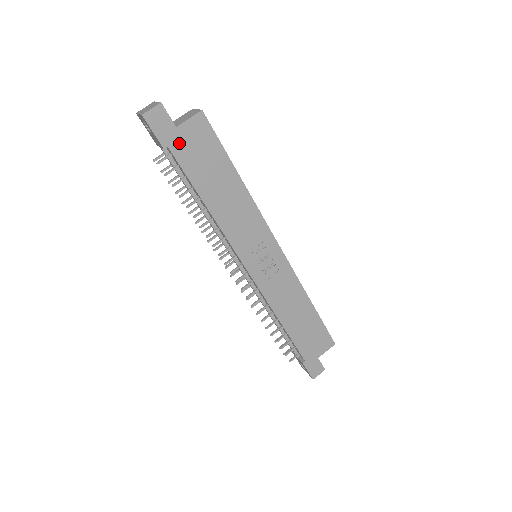
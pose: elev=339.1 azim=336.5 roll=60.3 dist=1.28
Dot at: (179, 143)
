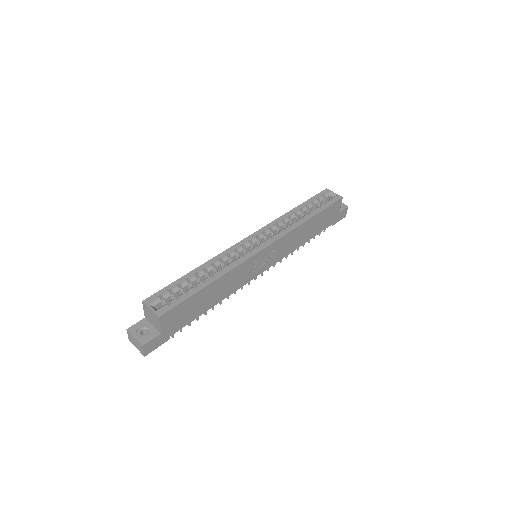
Dot at: (171, 330)
